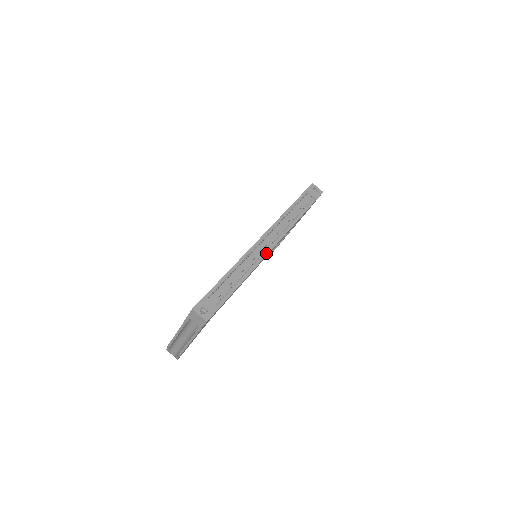
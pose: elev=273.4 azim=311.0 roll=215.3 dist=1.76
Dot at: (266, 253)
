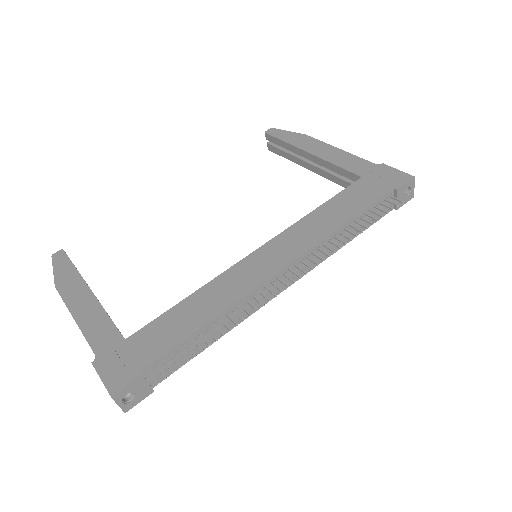
Dot at: (273, 296)
